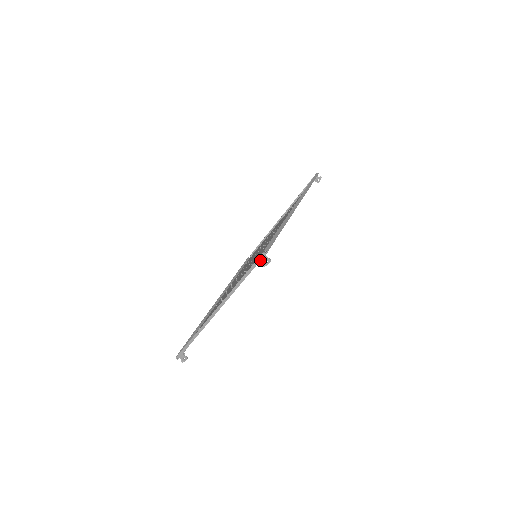
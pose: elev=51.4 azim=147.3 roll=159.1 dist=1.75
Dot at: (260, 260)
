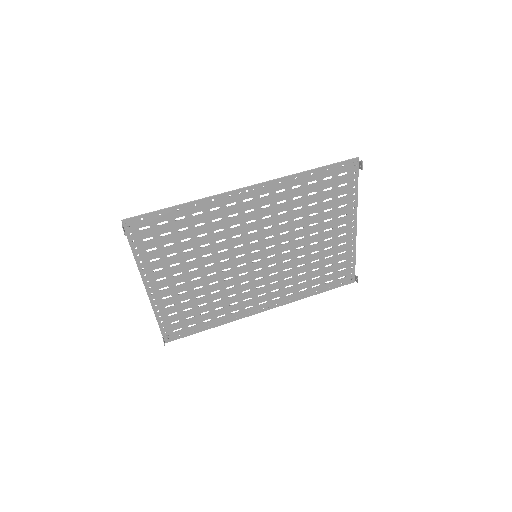
Dot at: (124, 230)
